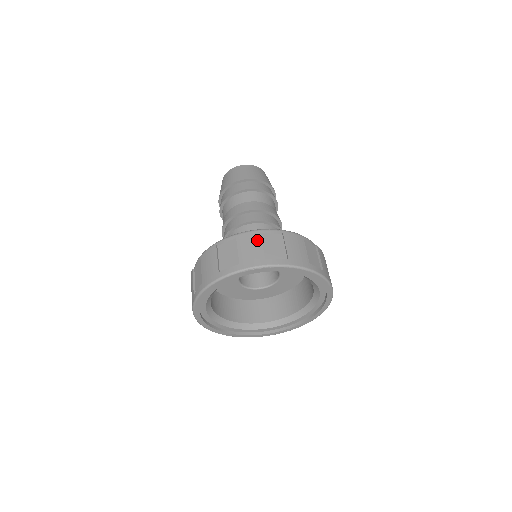
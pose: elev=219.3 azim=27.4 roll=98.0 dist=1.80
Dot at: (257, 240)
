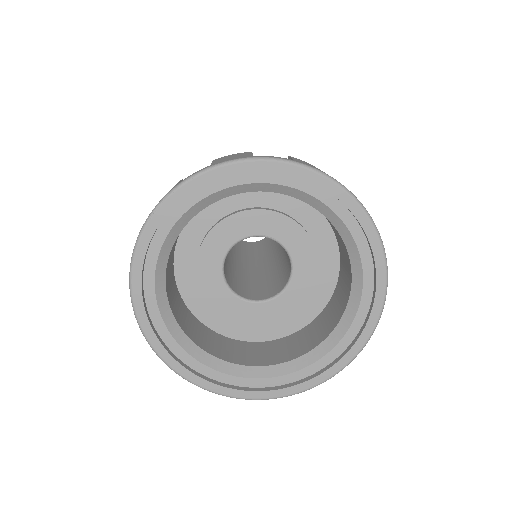
Dot at: occluded
